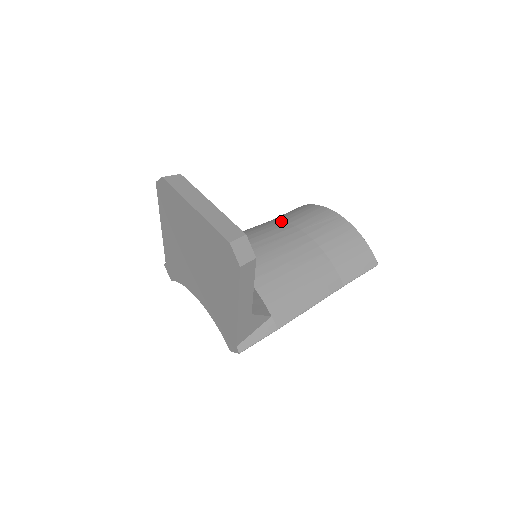
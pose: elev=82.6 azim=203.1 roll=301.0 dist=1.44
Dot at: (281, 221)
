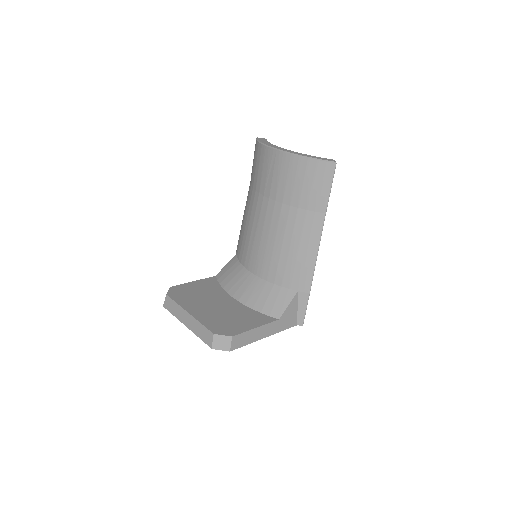
Dot at: (252, 189)
